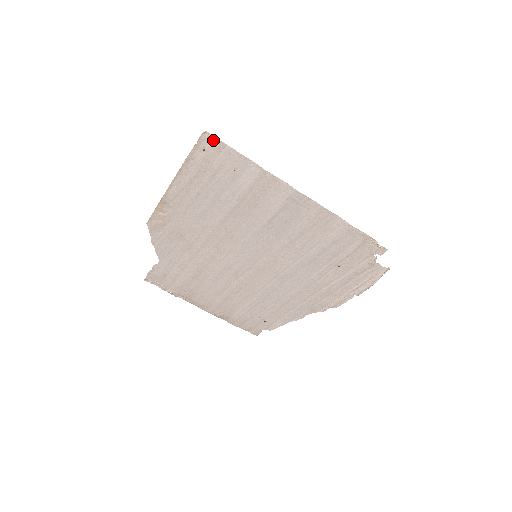
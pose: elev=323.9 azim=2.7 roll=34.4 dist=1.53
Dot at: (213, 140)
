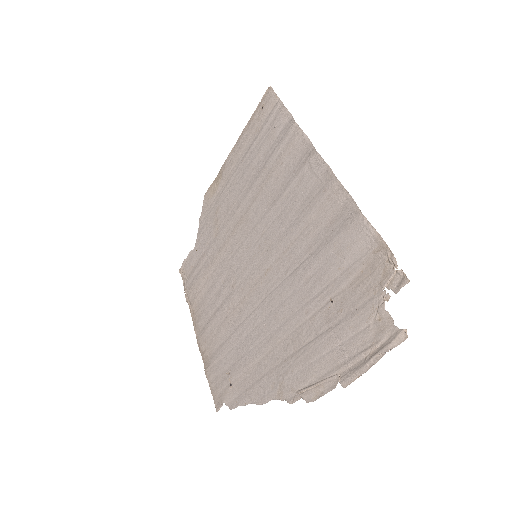
Dot at: (272, 94)
